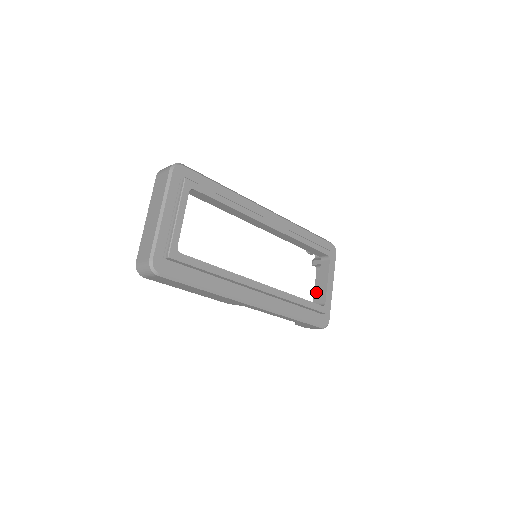
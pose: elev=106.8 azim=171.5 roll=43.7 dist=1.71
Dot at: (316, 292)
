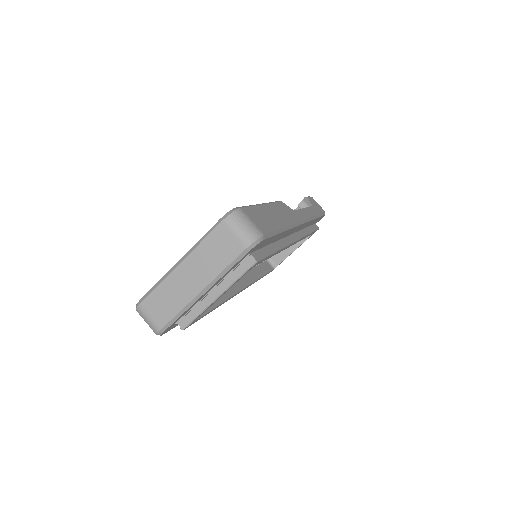
Dot at: occluded
